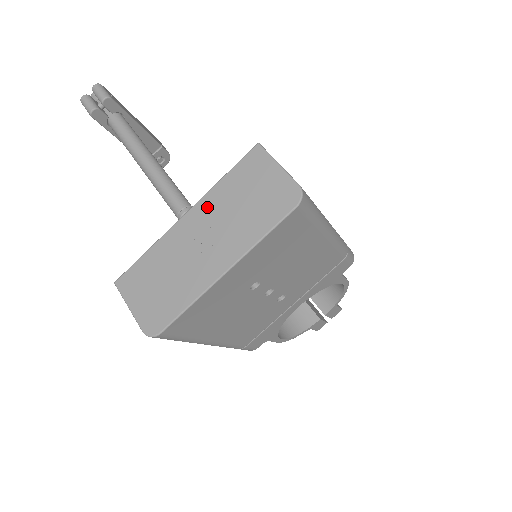
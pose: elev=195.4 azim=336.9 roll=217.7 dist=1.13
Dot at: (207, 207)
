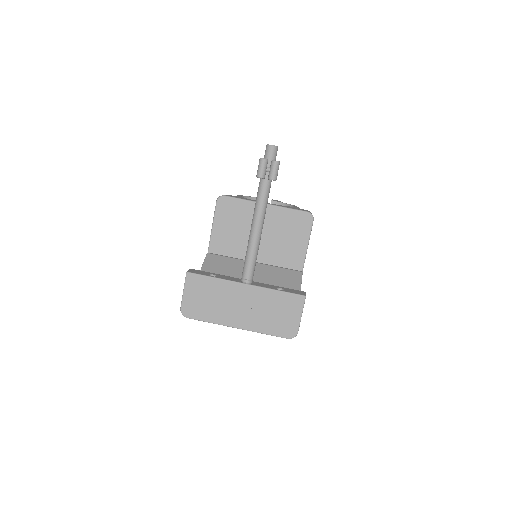
Dot at: (258, 294)
